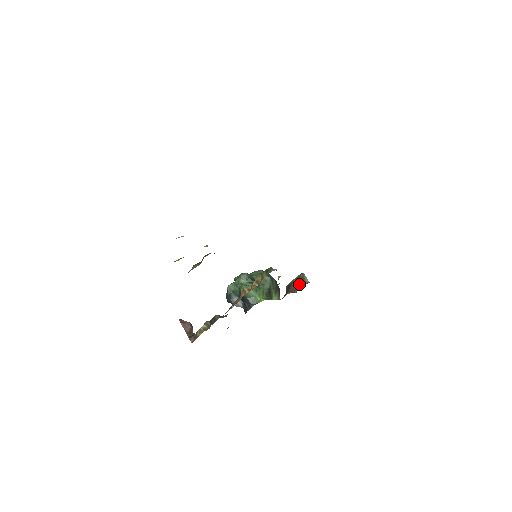
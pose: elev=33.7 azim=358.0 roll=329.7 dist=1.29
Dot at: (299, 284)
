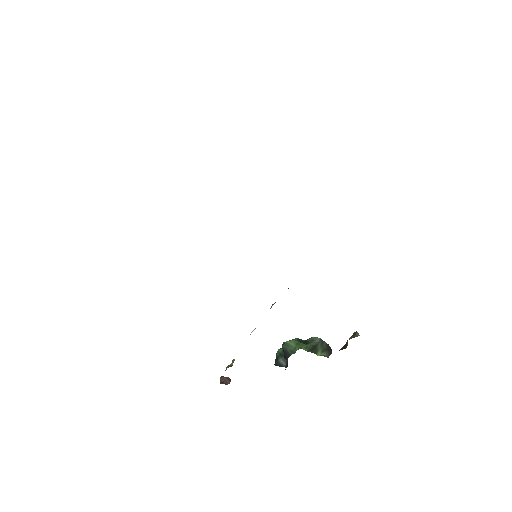
Dot at: (349, 339)
